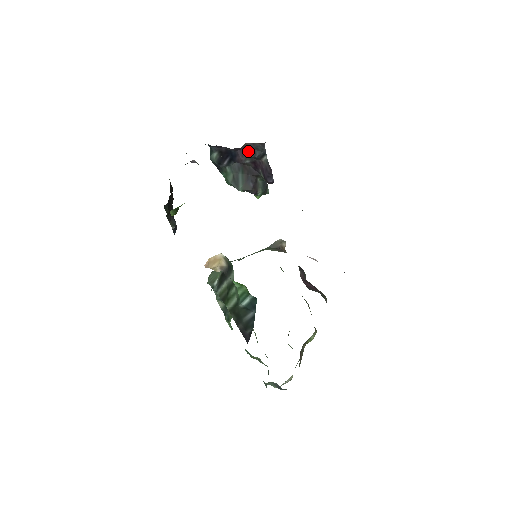
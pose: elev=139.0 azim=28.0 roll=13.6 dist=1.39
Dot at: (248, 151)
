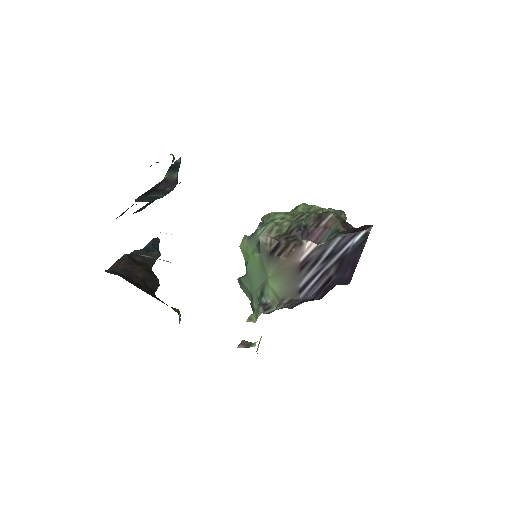
Dot at: (141, 208)
